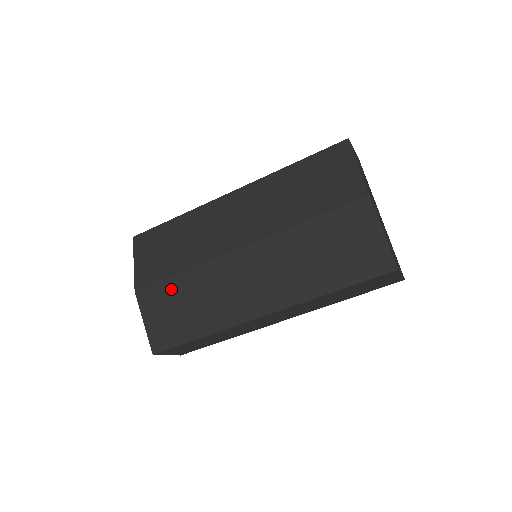
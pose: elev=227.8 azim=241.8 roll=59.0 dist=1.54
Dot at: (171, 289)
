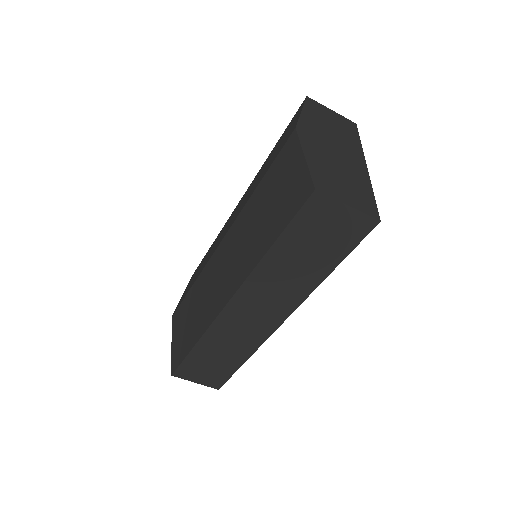
Dot at: (186, 305)
